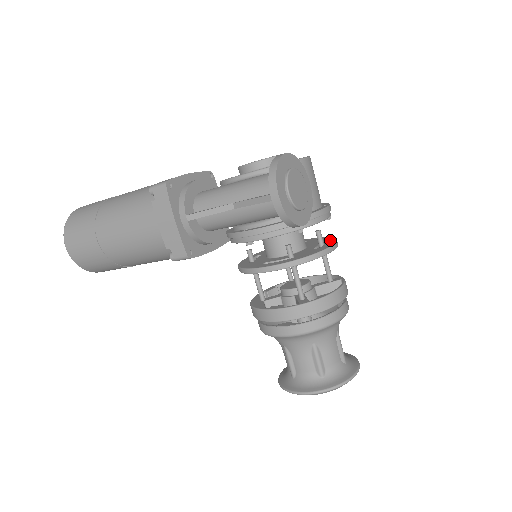
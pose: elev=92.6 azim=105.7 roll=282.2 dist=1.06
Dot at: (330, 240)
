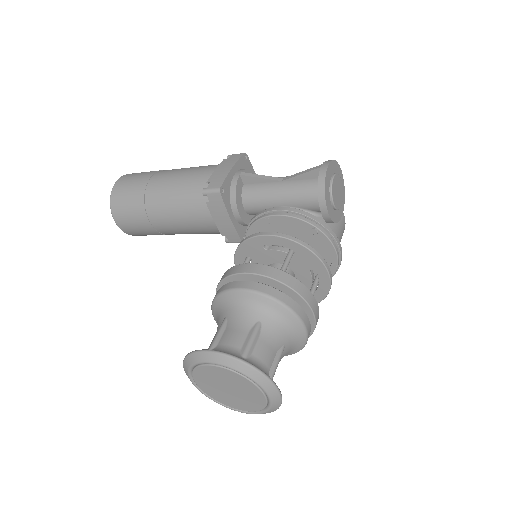
Dot at: occluded
